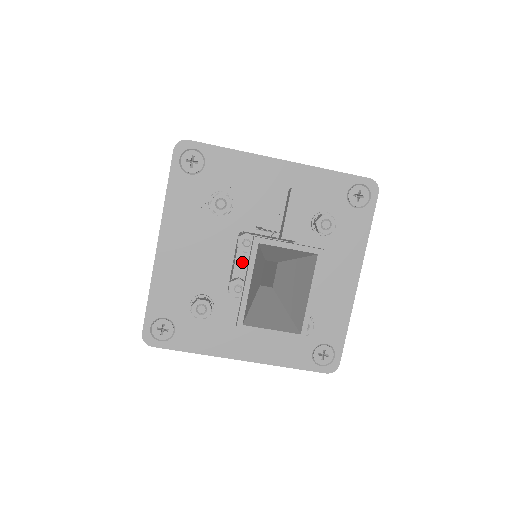
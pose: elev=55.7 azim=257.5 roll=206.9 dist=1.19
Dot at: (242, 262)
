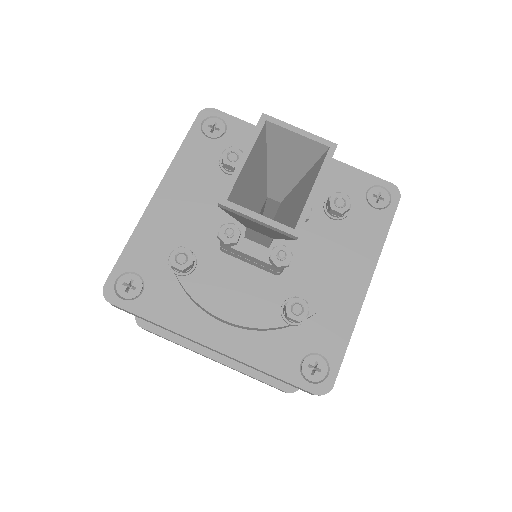
Dot at: occluded
